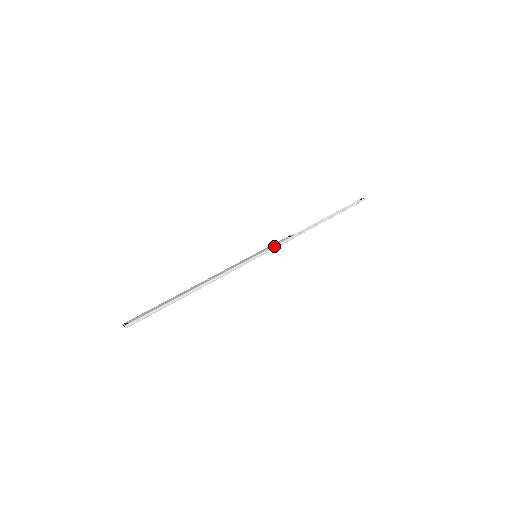
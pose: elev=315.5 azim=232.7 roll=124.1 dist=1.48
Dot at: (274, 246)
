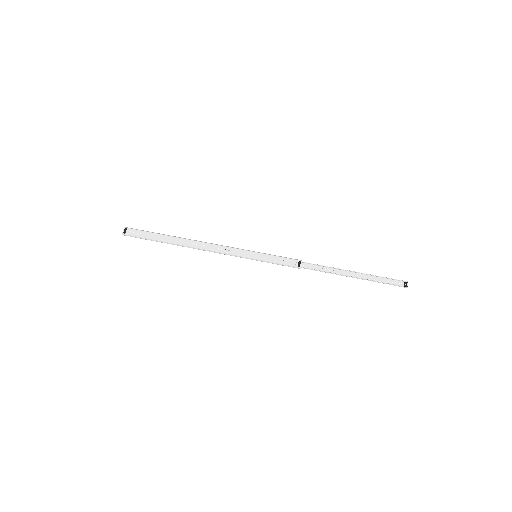
Dot at: (275, 263)
